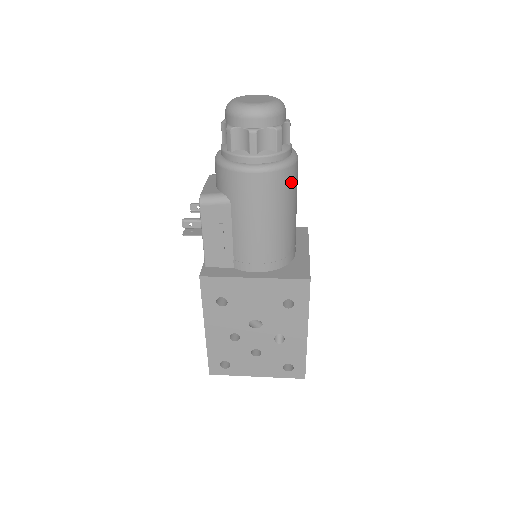
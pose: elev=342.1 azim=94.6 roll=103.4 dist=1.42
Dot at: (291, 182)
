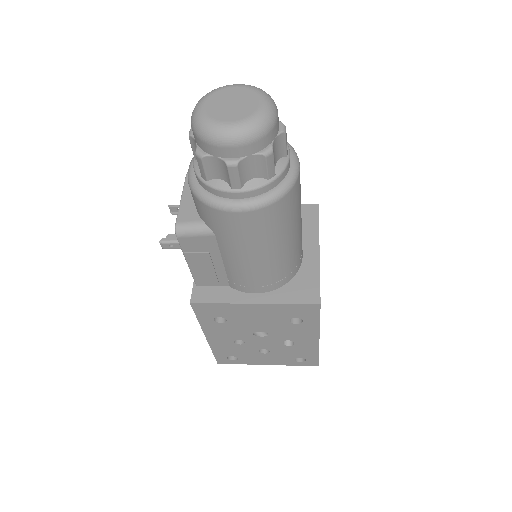
Dot at: (291, 205)
